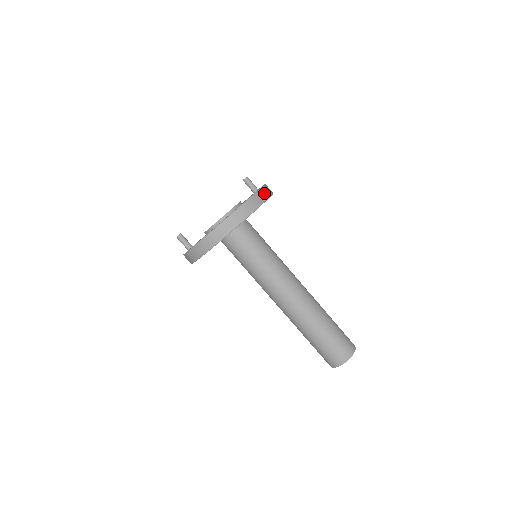
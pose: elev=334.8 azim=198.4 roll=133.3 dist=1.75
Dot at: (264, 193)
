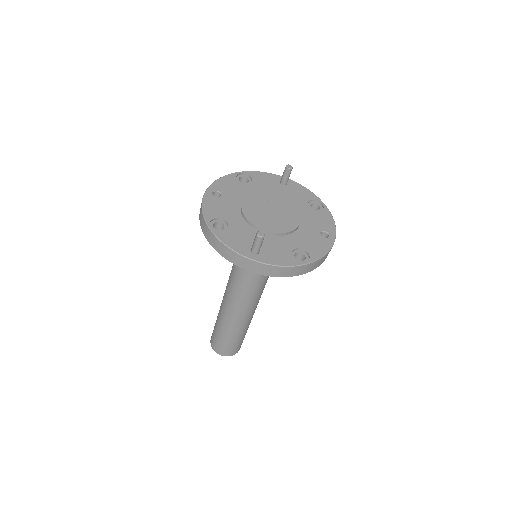
Dot at: occluded
